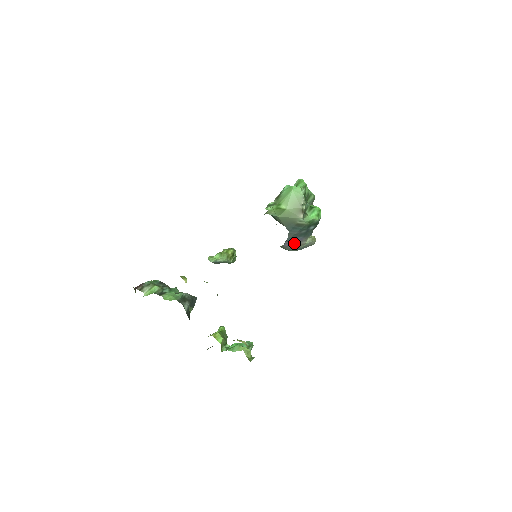
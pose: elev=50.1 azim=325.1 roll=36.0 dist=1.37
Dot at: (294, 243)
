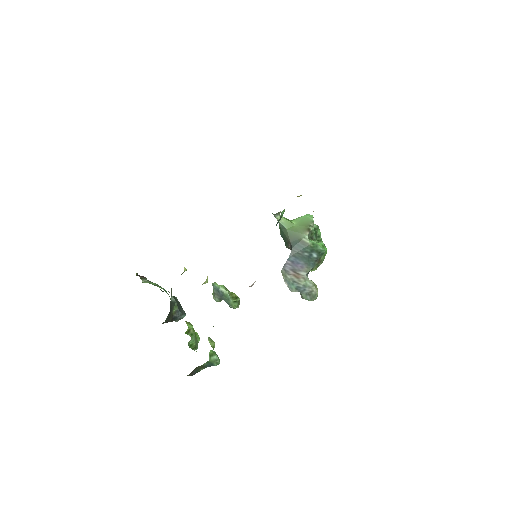
Dot at: (295, 269)
